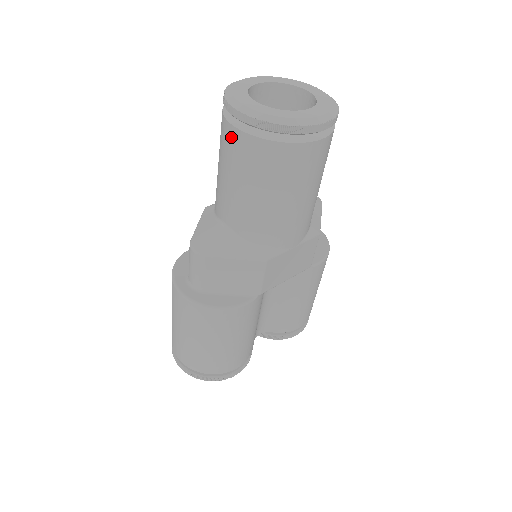
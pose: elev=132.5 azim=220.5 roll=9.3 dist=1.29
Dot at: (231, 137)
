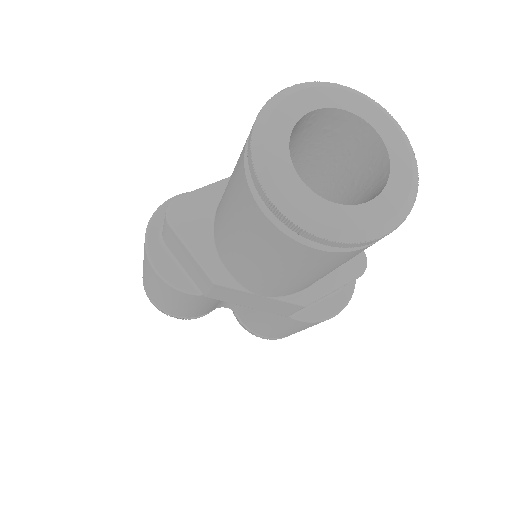
Dot at: (243, 149)
